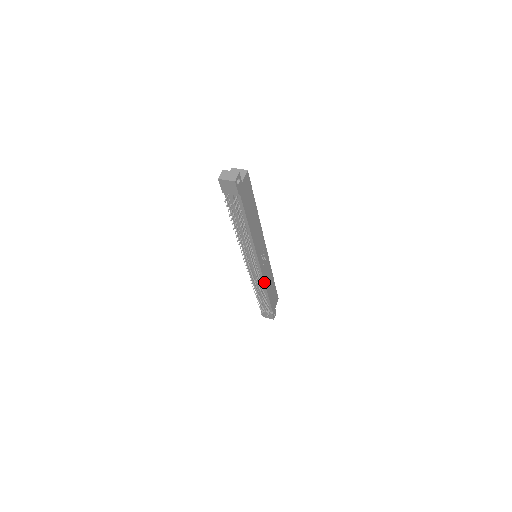
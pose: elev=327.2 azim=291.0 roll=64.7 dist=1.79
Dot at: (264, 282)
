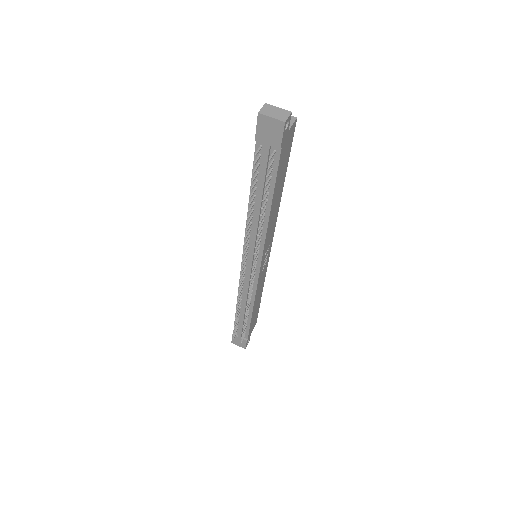
Dot at: (255, 295)
